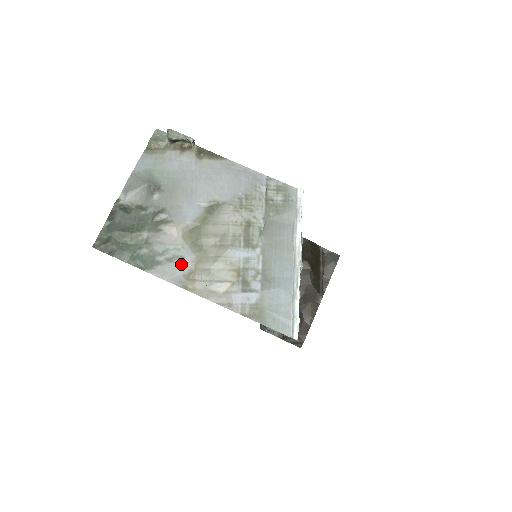
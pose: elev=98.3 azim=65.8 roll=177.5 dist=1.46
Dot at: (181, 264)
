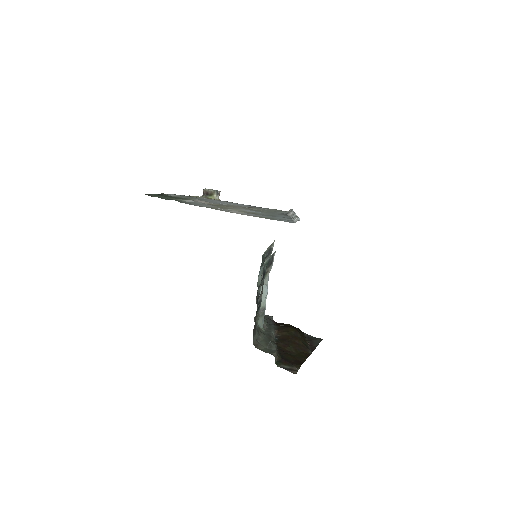
Dot at: occluded
